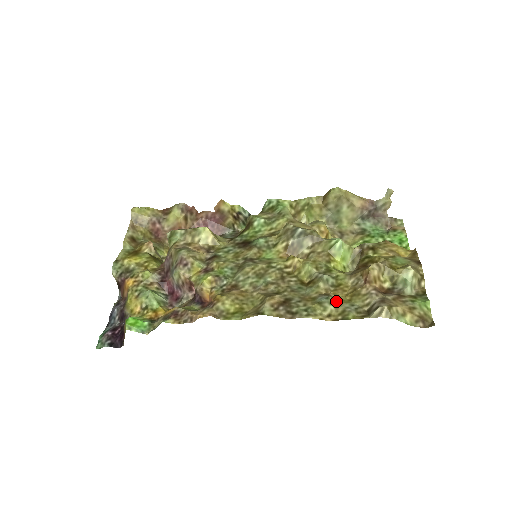
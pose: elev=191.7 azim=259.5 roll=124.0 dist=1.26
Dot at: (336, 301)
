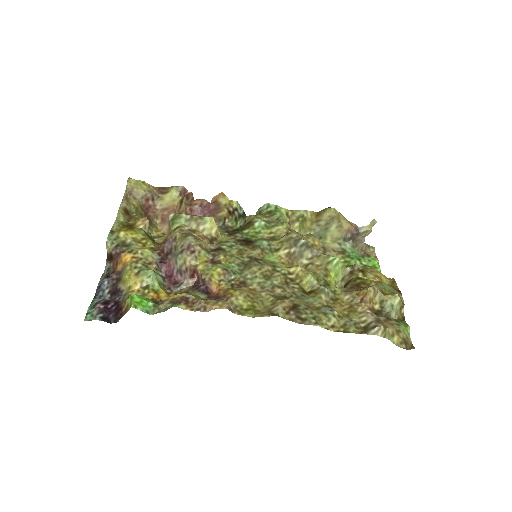
Dot at: (338, 314)
